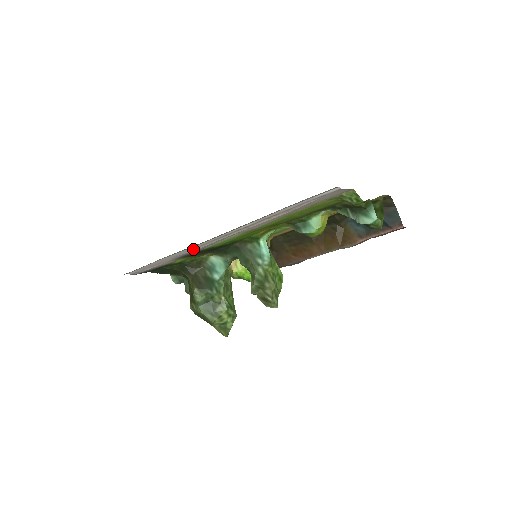
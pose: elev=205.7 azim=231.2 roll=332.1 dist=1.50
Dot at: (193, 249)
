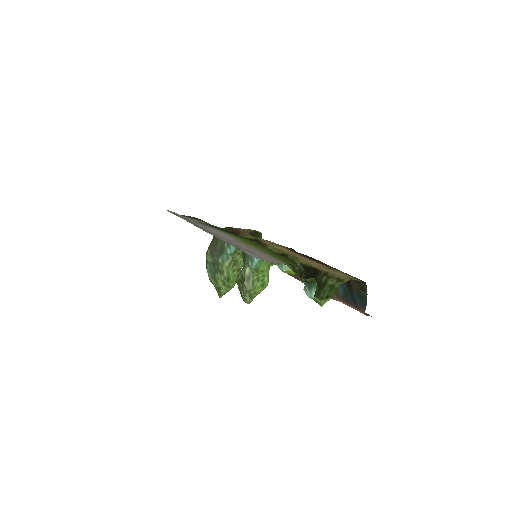
Dot at: occluded
